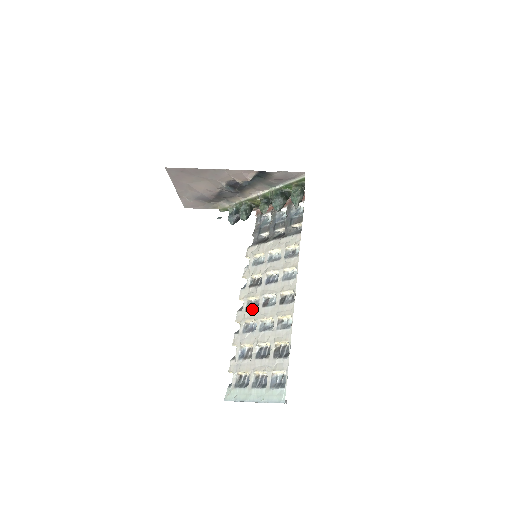
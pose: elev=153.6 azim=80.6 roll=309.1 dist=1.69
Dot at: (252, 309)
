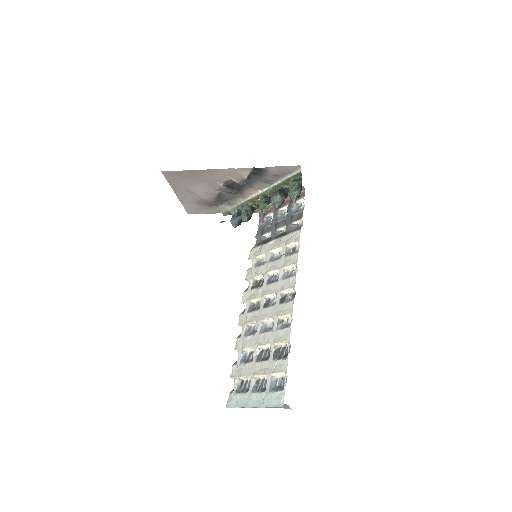
Dot at: (253, 311)
